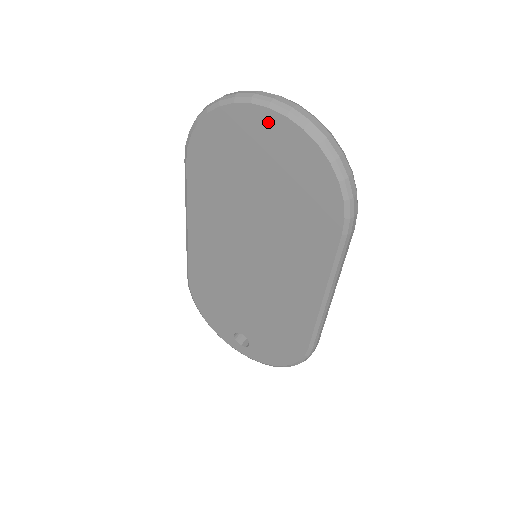
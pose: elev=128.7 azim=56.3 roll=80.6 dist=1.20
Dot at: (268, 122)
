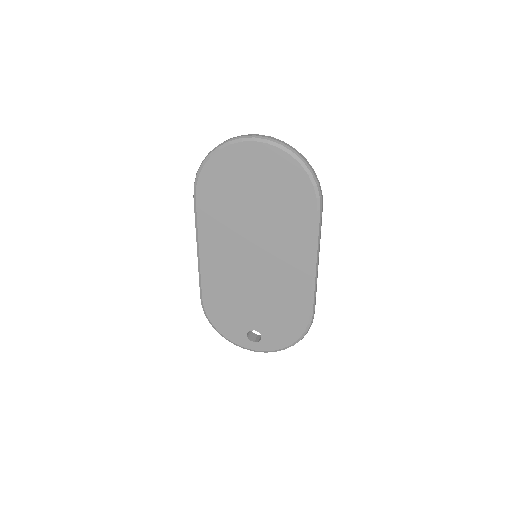
Dot at: (255, 150)
